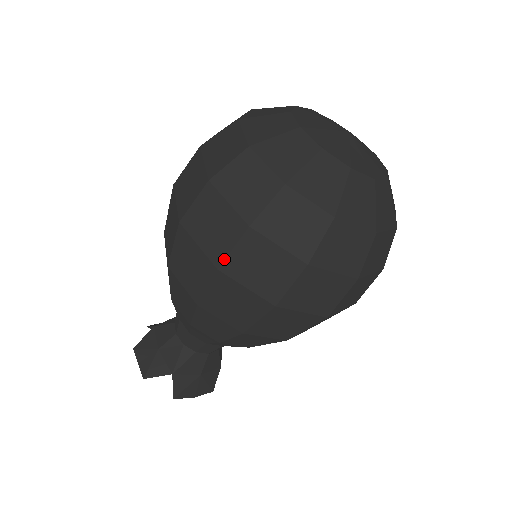
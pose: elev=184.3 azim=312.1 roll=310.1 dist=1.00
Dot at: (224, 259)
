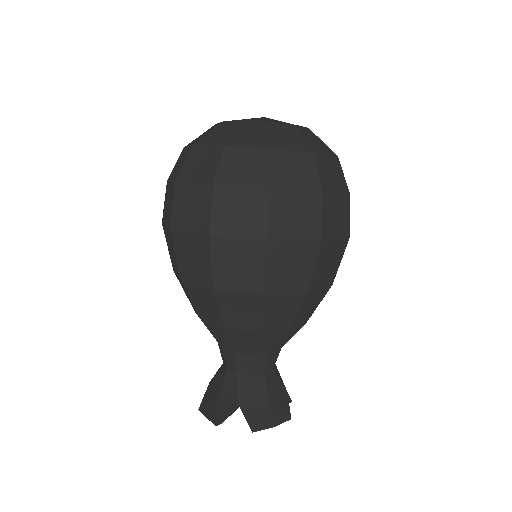
Dot at: (209, 224)
